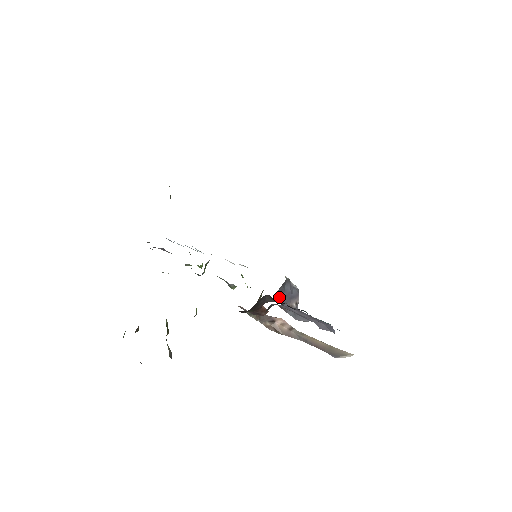
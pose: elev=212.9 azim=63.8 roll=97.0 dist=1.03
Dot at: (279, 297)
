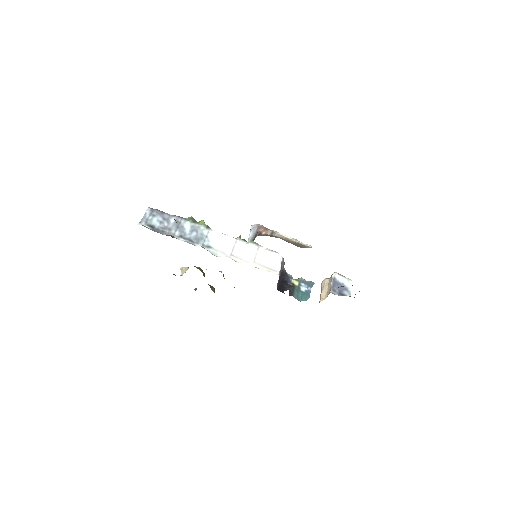
Dot at: (277, 283)
